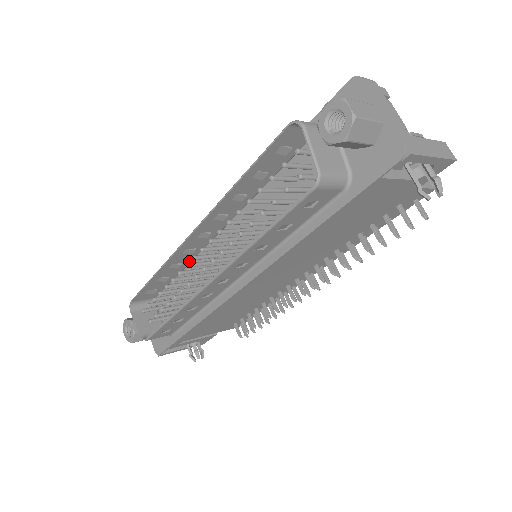
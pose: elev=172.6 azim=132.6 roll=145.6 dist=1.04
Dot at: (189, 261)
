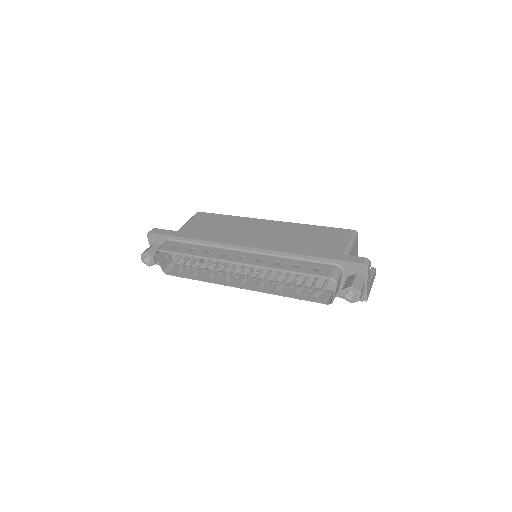
Dot at: (214, 249)
